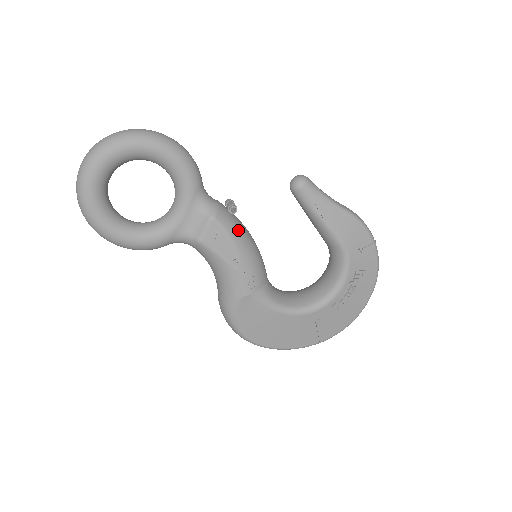
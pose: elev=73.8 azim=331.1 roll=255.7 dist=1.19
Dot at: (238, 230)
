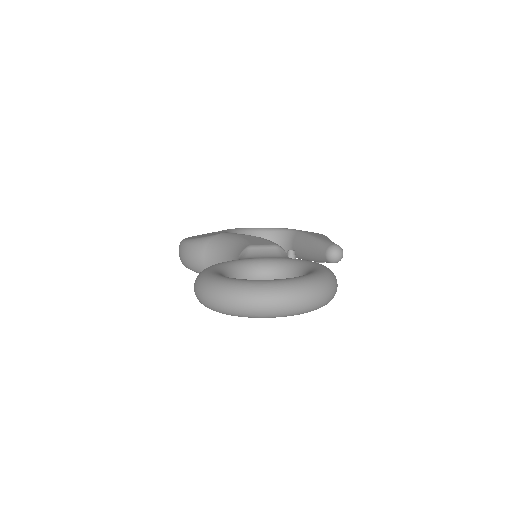
Dot at: occluded
